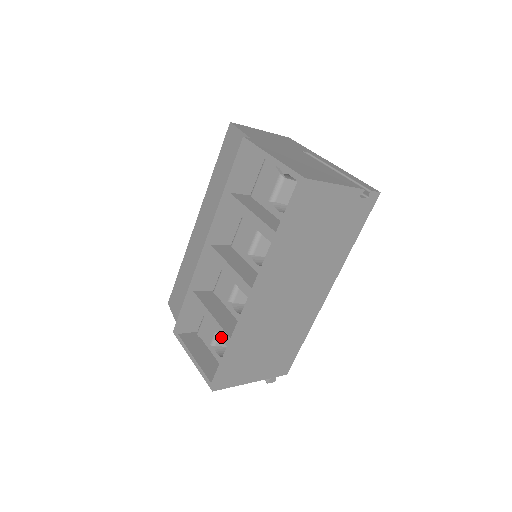
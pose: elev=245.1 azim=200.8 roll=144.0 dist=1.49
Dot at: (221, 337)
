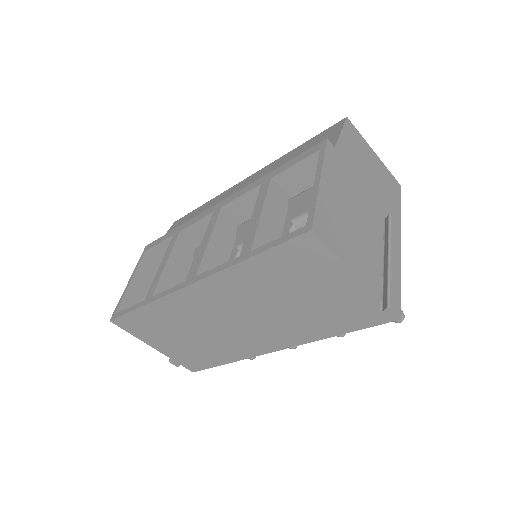
Dot at: (150, 288)
